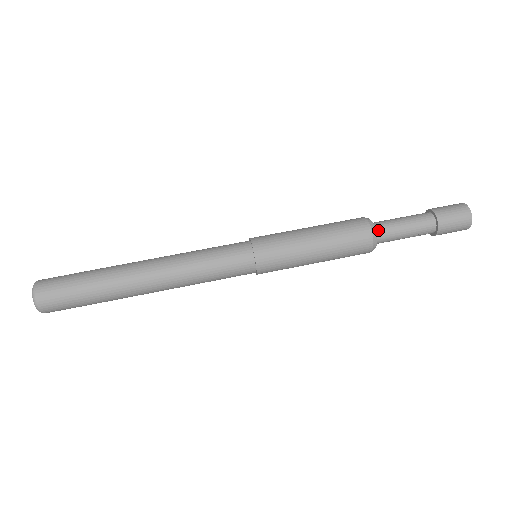
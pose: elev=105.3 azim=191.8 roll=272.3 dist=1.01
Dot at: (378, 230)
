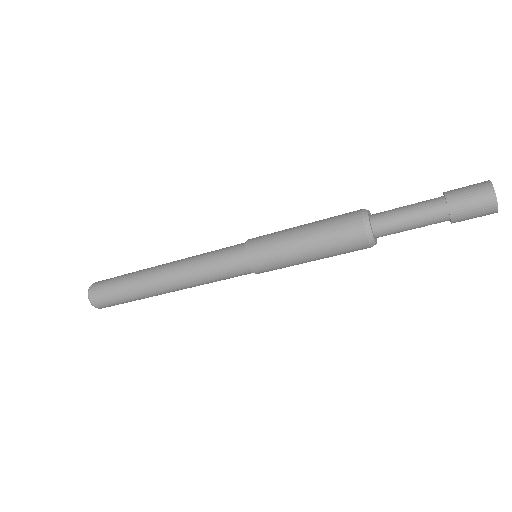
Dot at: (376, 227)
